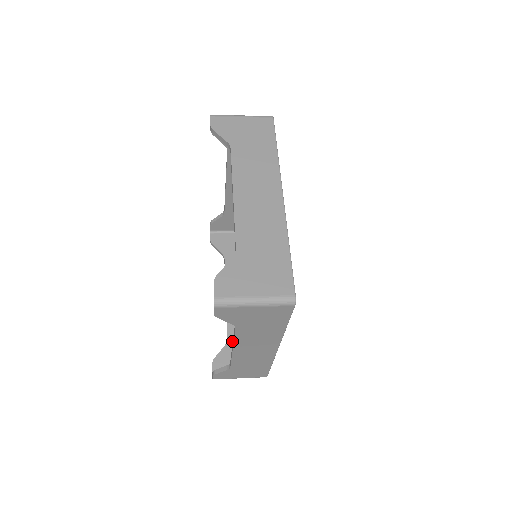
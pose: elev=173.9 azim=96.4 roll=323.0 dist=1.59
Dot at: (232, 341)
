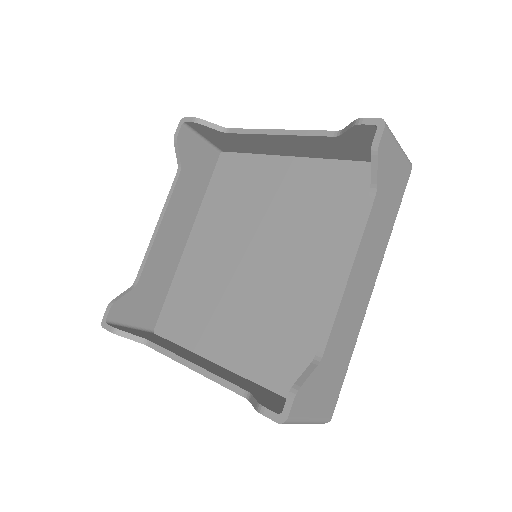
Dot at: (254, 392)
